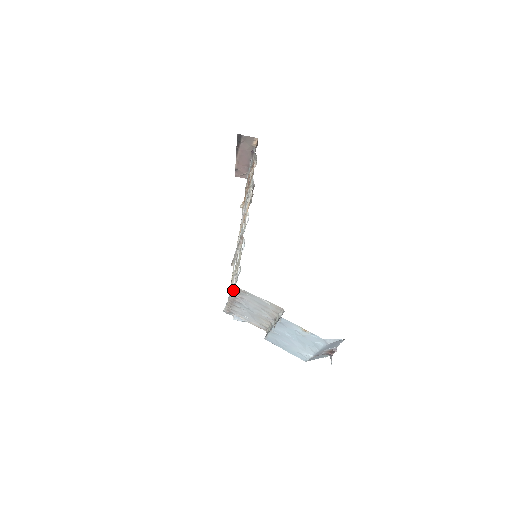
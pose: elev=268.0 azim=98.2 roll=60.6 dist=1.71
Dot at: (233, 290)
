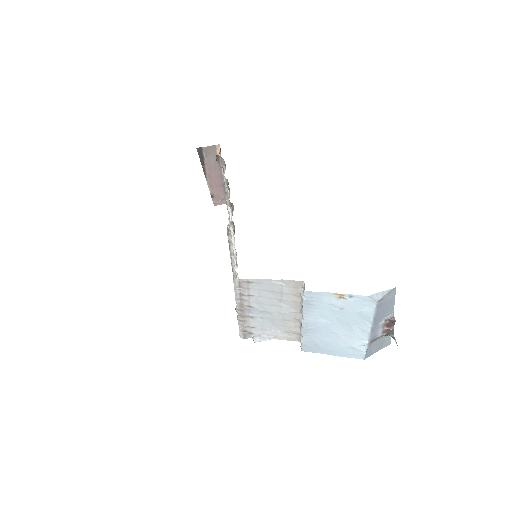
Dot at: (234, 286)
